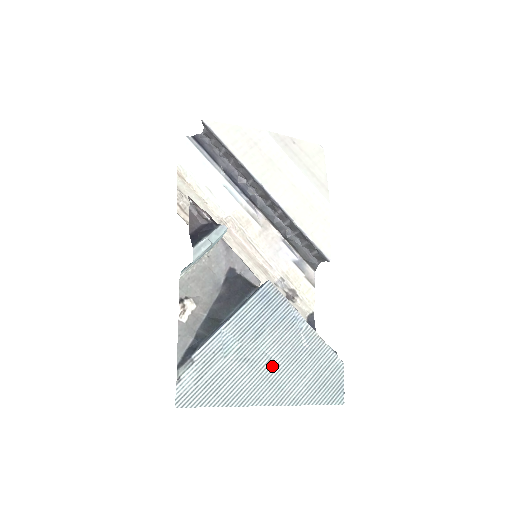
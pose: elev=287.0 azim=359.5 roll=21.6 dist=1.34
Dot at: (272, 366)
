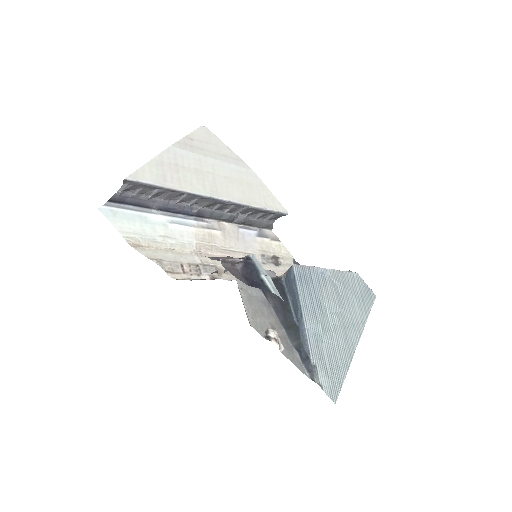
Dot at: (340, 317)
